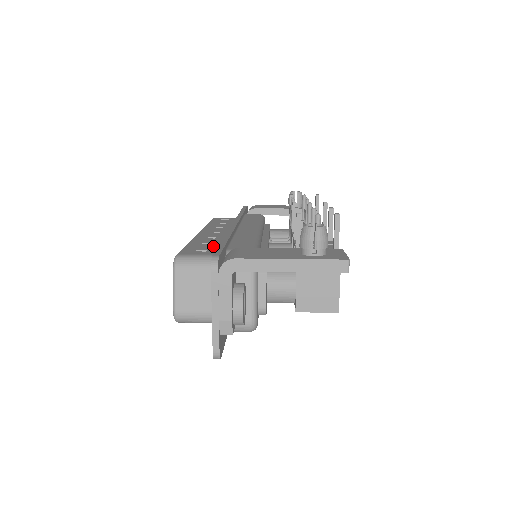
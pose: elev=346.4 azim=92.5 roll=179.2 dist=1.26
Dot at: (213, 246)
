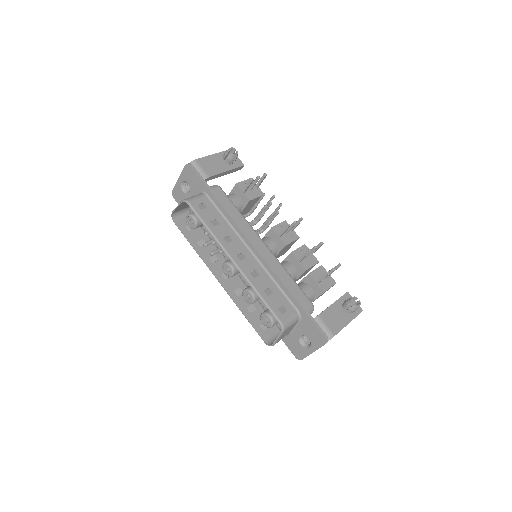
Dot at: (278, 295)
